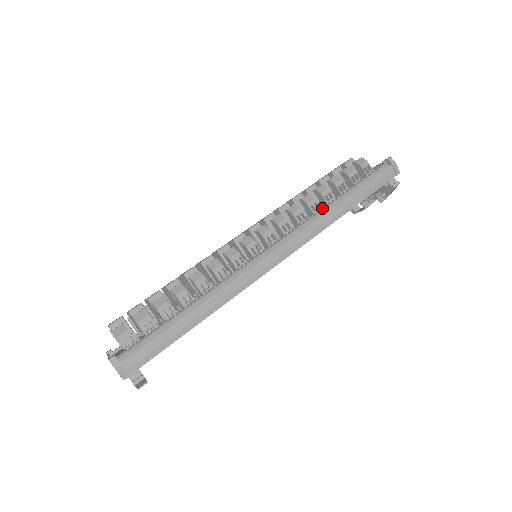
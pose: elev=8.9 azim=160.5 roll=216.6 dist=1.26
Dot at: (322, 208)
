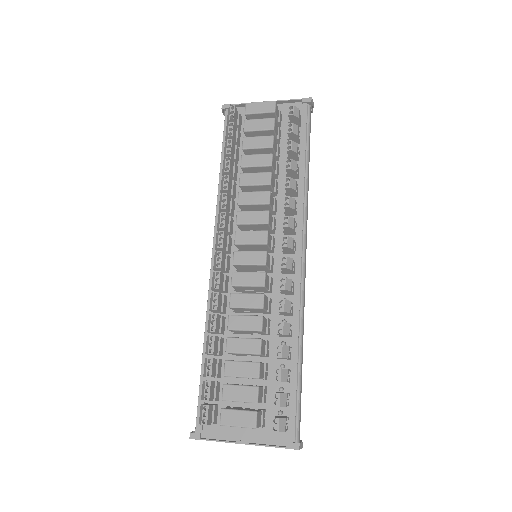
Dot at: (304, 188)
